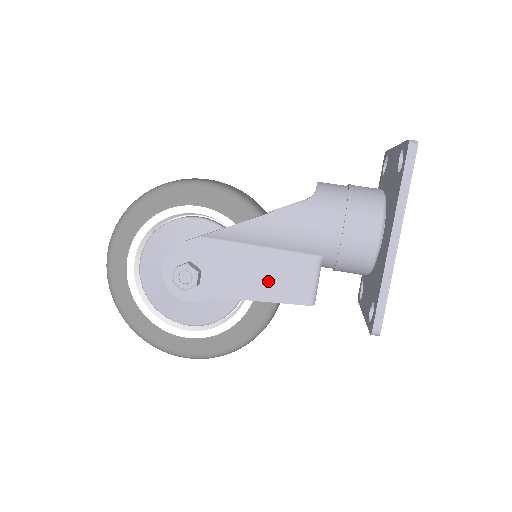
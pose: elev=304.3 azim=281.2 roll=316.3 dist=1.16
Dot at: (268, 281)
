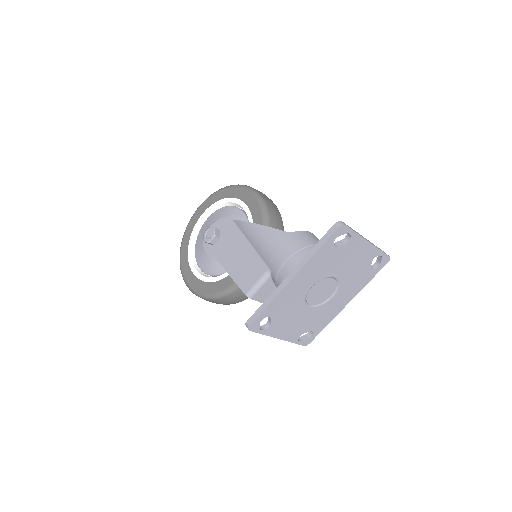
Dot at: (240, 266)
